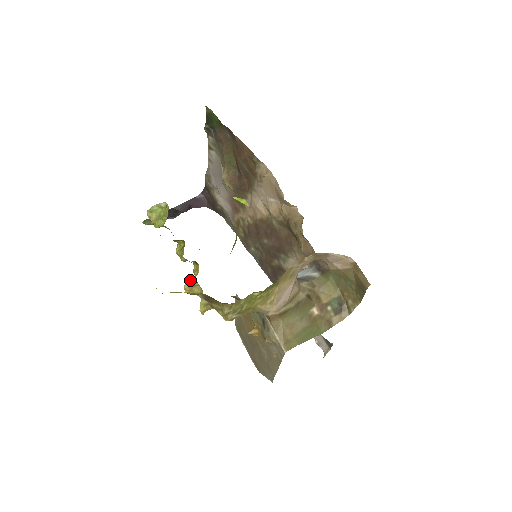
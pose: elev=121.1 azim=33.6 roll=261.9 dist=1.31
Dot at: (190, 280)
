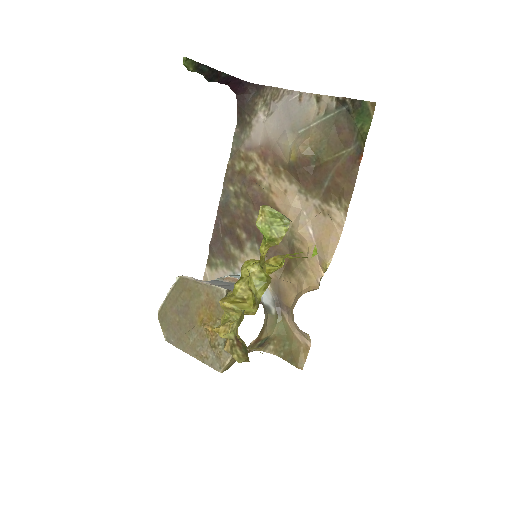
Dot at: (239, 308)
